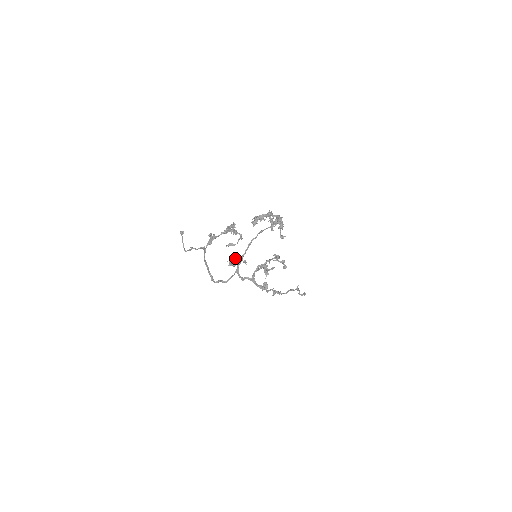
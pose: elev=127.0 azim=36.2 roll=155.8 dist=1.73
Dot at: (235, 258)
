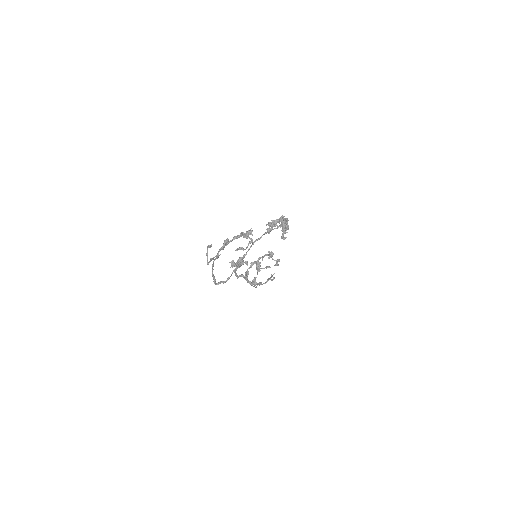
Dot at: (239, 260)
